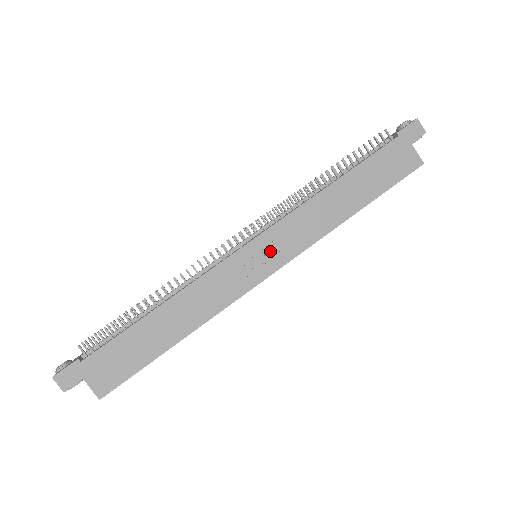
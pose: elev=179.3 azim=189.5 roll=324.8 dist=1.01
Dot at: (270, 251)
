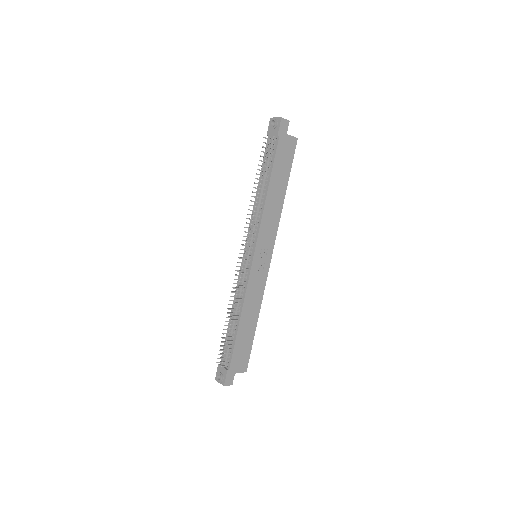
Dot at: (264, 250)
